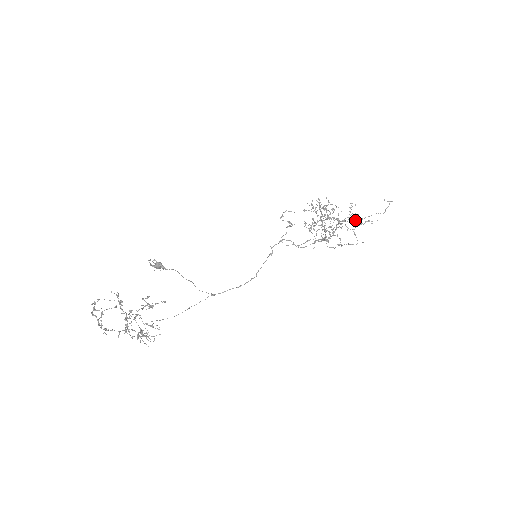
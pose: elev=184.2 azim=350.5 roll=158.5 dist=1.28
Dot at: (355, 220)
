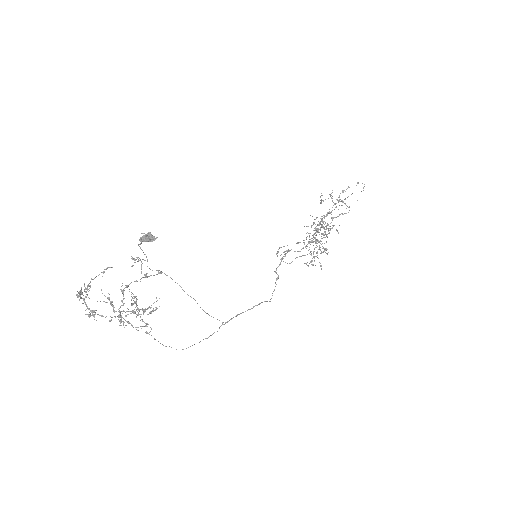
Dot at: (339, 201)
